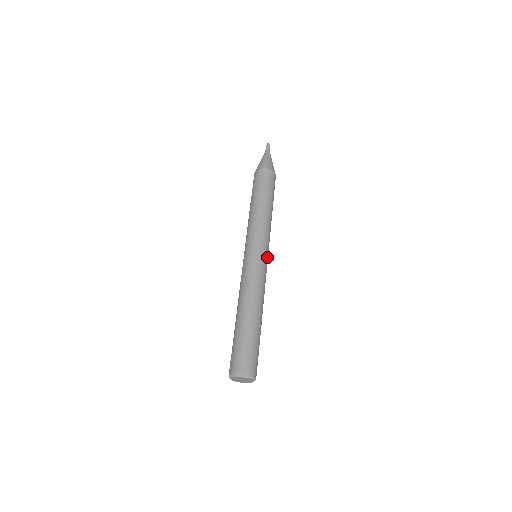
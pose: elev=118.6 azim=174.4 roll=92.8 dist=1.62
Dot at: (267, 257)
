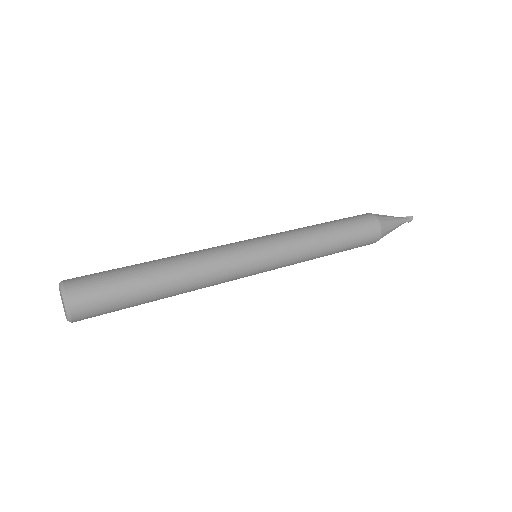
Dot at: (262, 266)
